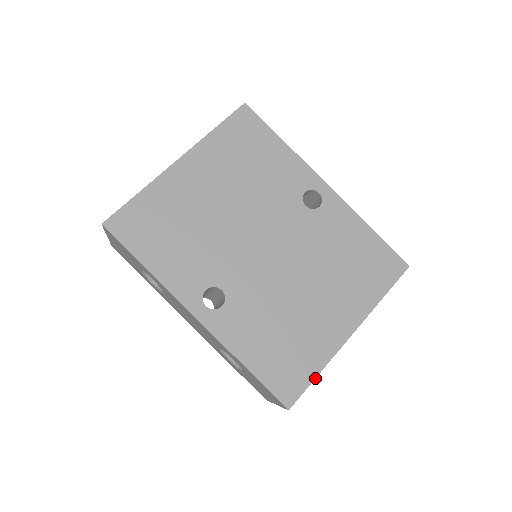
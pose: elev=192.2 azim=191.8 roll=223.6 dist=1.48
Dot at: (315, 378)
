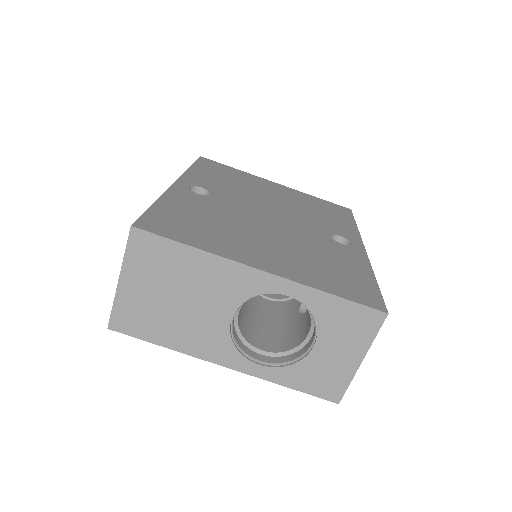
Dot at: (184, 243)
